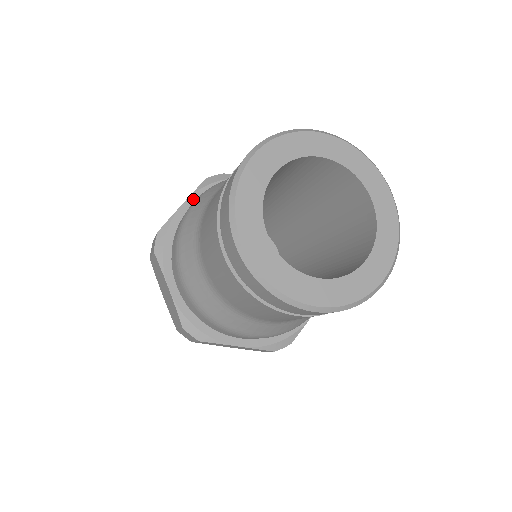
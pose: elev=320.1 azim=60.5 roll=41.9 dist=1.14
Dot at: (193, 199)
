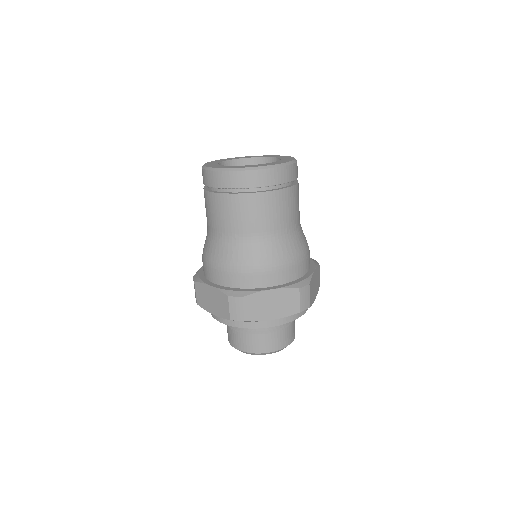
Dot at: occluded
